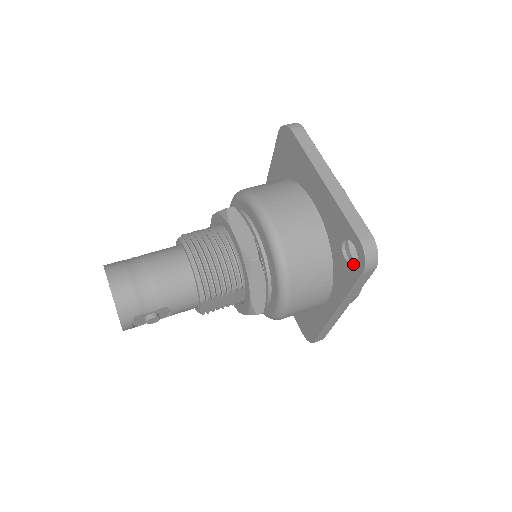
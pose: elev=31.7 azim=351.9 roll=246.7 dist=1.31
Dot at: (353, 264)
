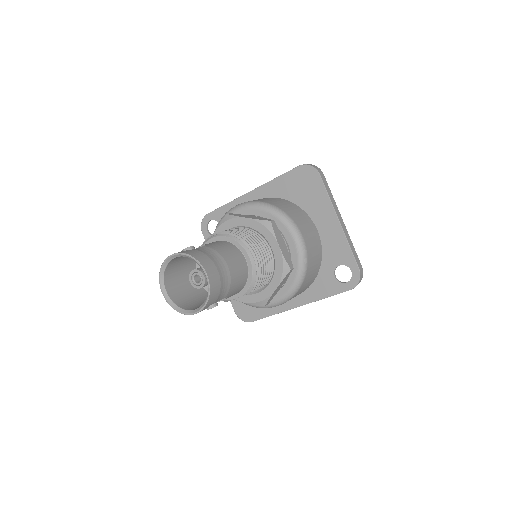
Dot at: occluded
